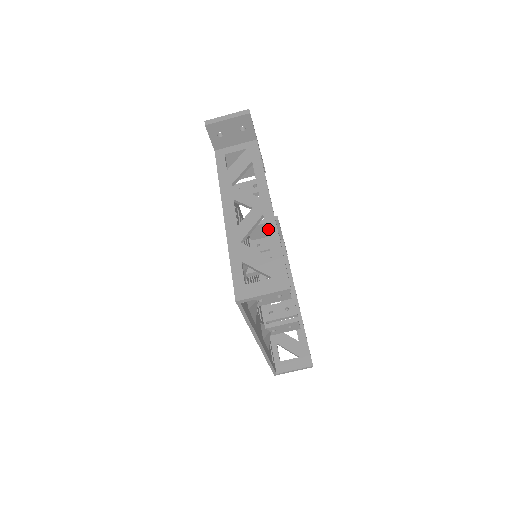
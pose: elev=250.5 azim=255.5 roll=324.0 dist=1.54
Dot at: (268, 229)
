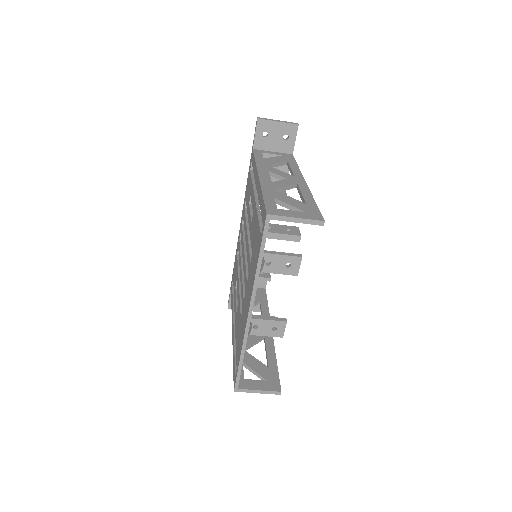
Dot at: (302, 190)
